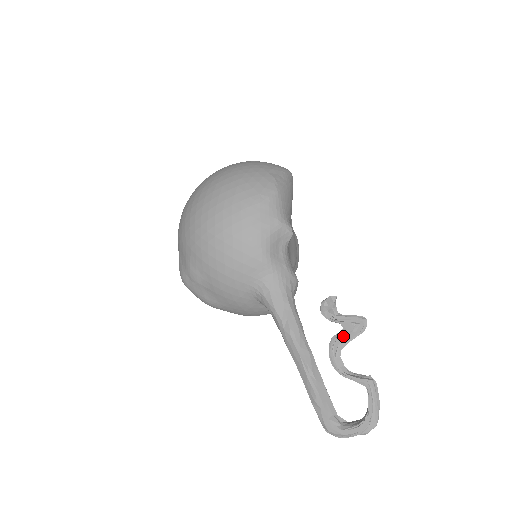
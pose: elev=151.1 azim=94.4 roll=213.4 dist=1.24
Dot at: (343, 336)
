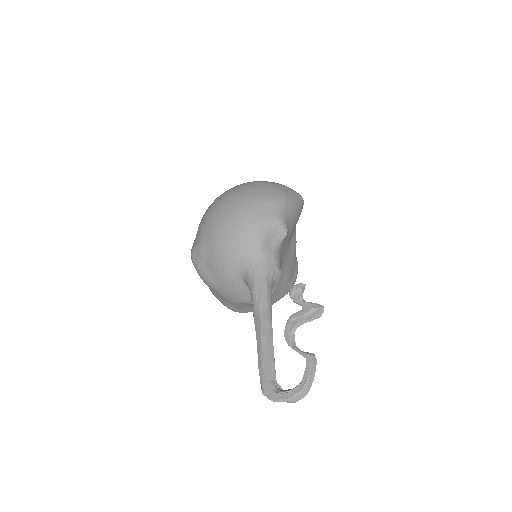
Dot at: (301, 315)
